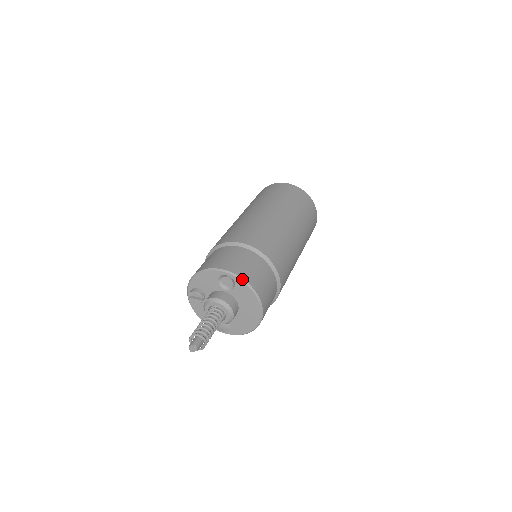
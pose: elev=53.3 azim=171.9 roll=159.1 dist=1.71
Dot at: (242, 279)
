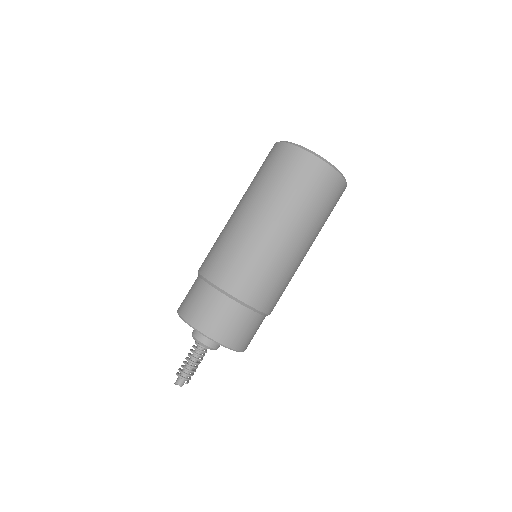
Dot at: (202, 334)
